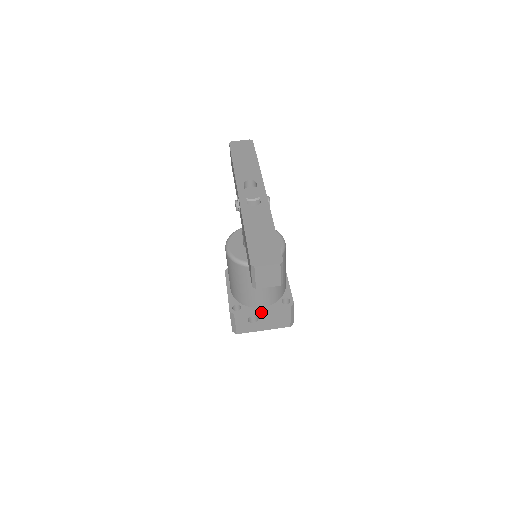
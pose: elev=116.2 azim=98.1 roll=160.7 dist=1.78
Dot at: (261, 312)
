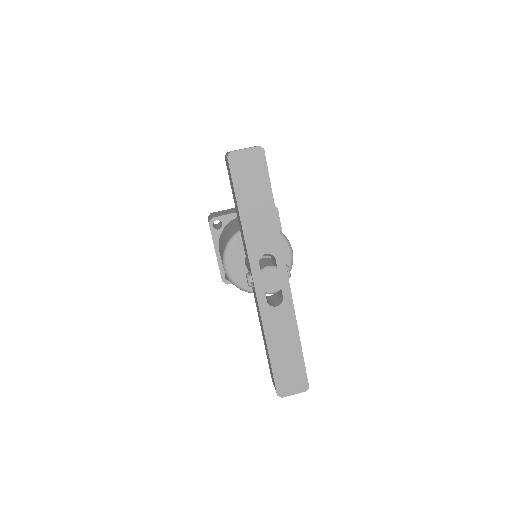
Dot at: occluded
